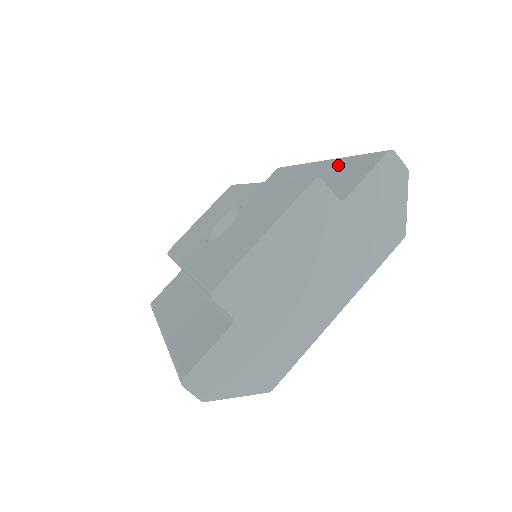
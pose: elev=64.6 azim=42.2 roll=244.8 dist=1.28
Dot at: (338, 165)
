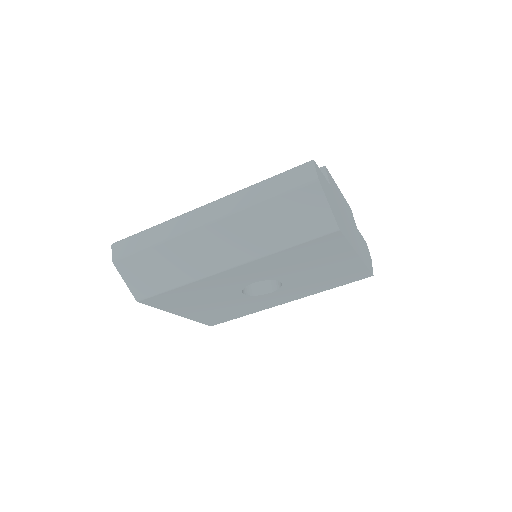
Dot at: occluded
